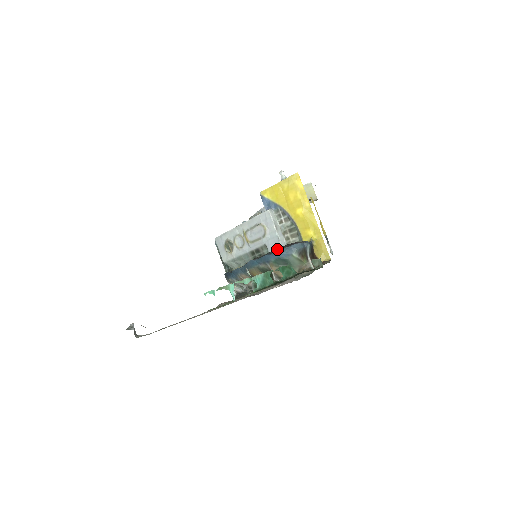
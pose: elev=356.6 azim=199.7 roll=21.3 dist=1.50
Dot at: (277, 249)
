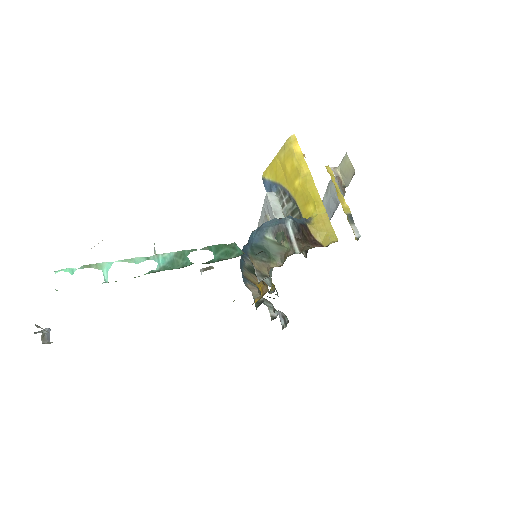
Dot at: occluded
